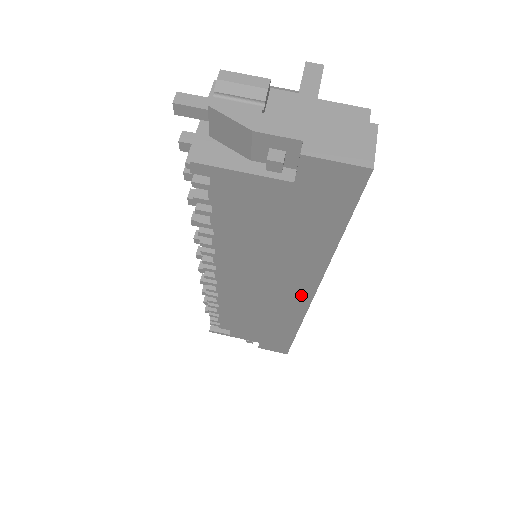
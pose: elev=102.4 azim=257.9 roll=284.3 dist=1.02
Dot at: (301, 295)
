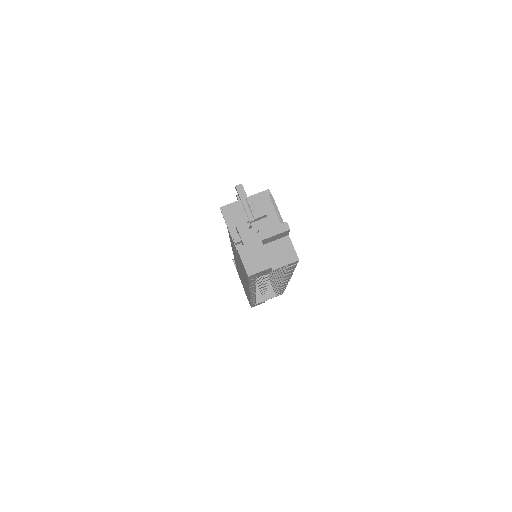
Dot at: (247, 289)
